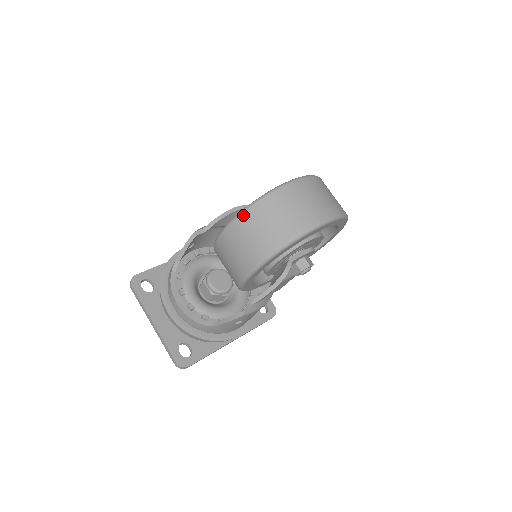
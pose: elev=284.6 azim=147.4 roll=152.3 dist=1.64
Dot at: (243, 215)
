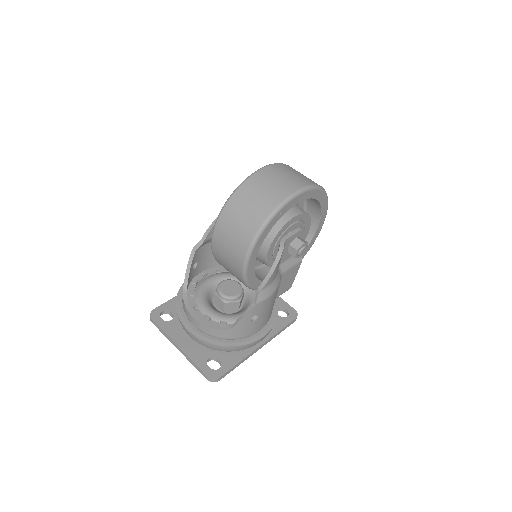
Dot at: (225, 209)
